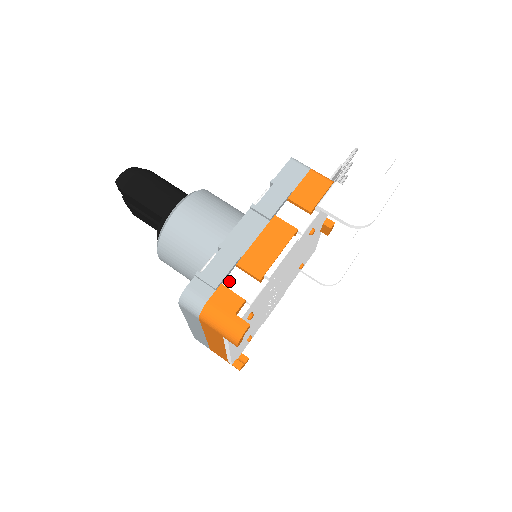
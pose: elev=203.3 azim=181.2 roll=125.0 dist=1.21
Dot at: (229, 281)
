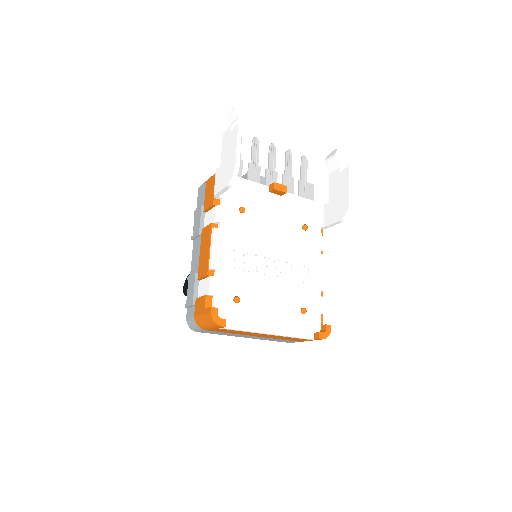
Dot at: (200, 293)
